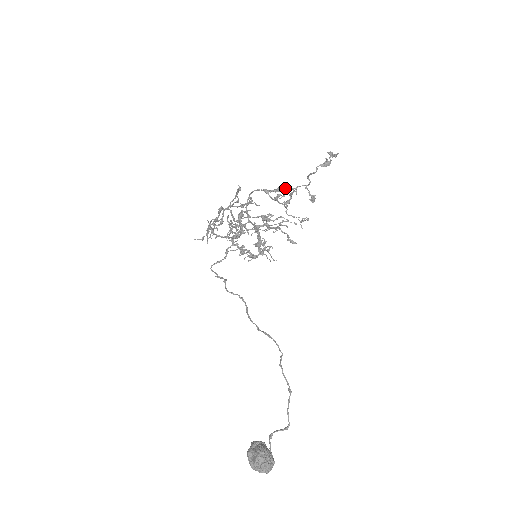
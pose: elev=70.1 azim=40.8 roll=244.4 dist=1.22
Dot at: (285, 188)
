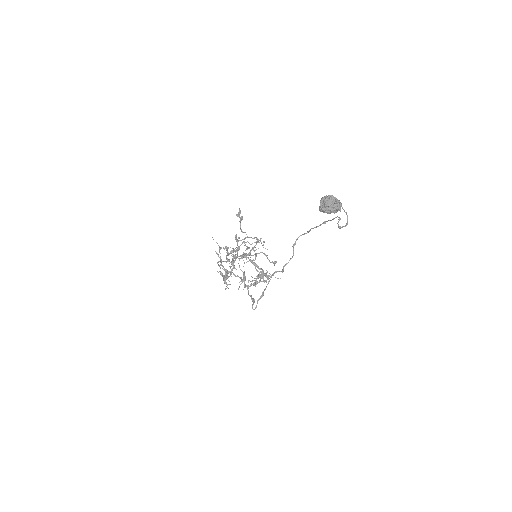
Dot at: (239, 246)
